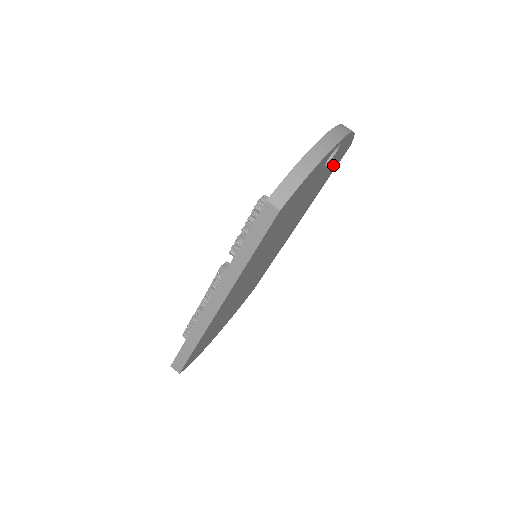
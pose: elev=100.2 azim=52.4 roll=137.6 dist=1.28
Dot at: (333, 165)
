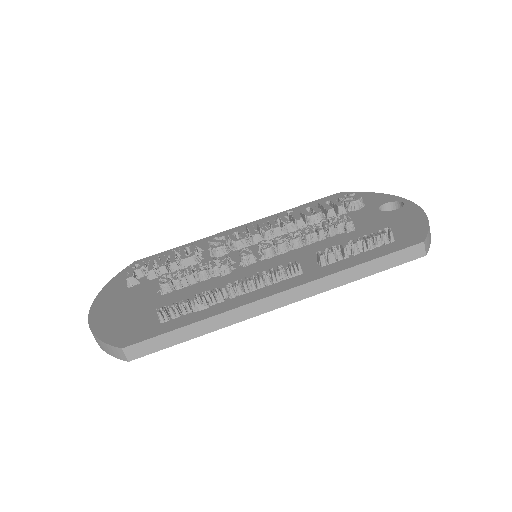
Dot at: occluded
